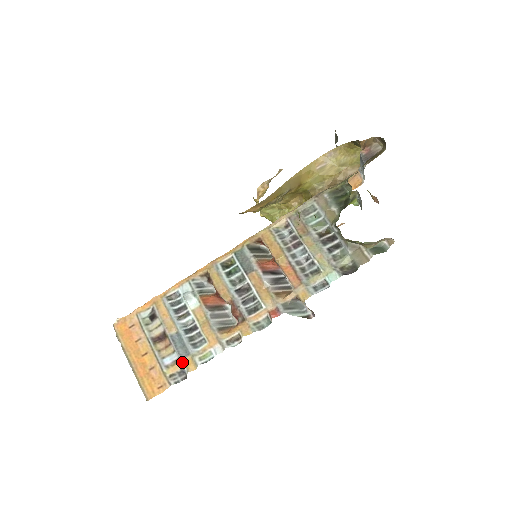
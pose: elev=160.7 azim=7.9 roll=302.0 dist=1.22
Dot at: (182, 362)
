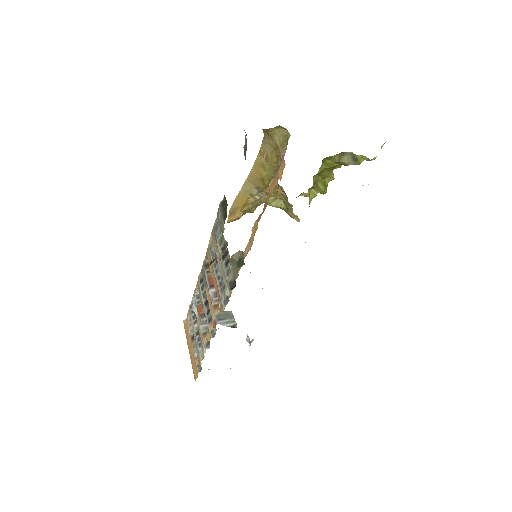
Dot at: (199, 357)
